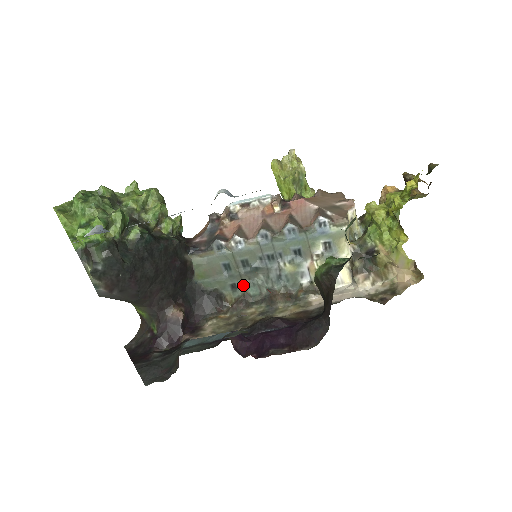
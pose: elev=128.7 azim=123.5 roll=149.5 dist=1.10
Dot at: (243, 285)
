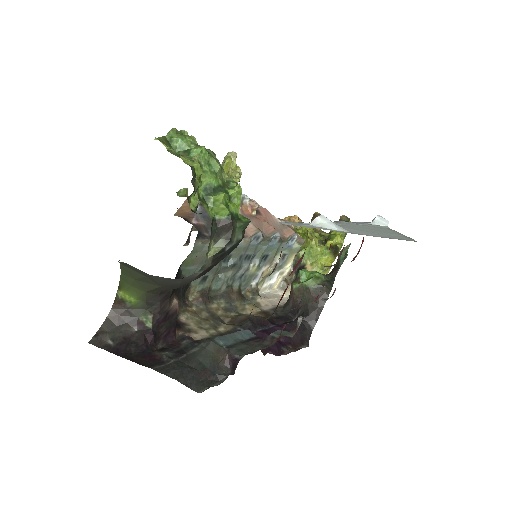
Dot at: (213, 279)
